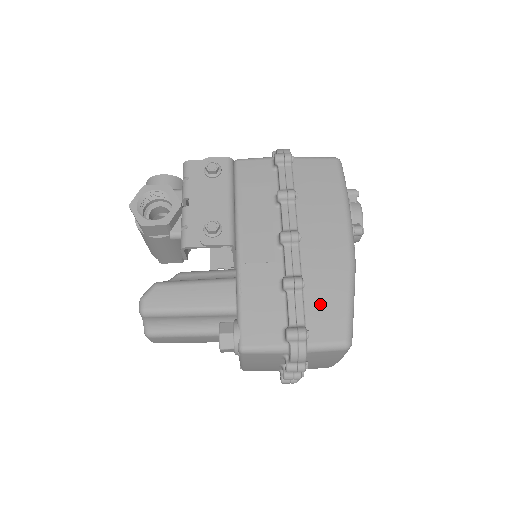
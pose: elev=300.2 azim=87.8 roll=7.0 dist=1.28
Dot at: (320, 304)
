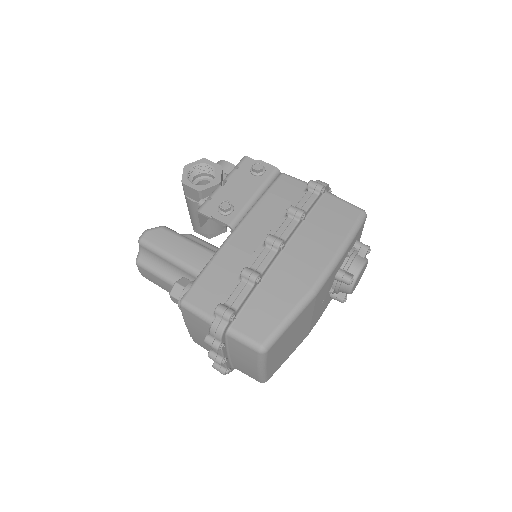
Dot at: (262, 305)
